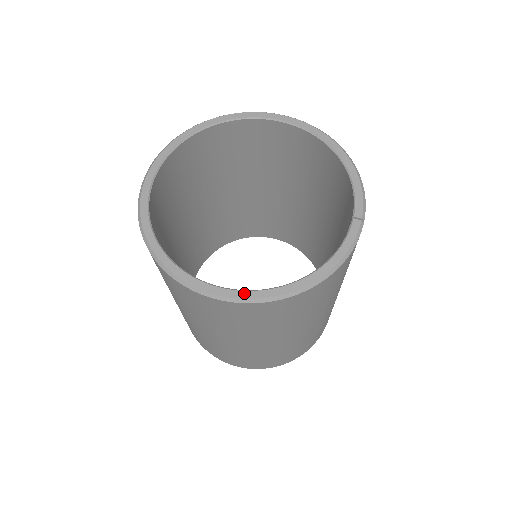
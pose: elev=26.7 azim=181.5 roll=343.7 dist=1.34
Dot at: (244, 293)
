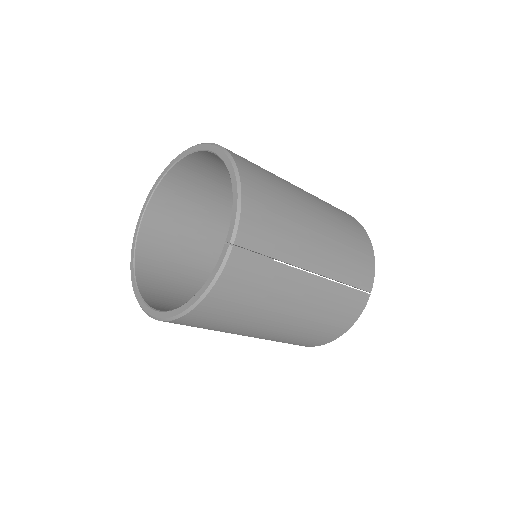
Dot at: (159, 313)
